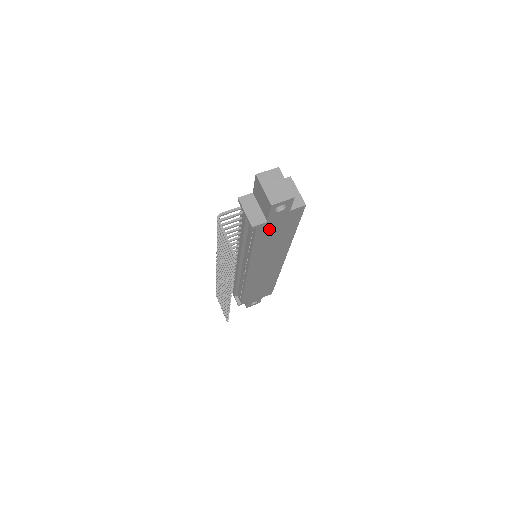
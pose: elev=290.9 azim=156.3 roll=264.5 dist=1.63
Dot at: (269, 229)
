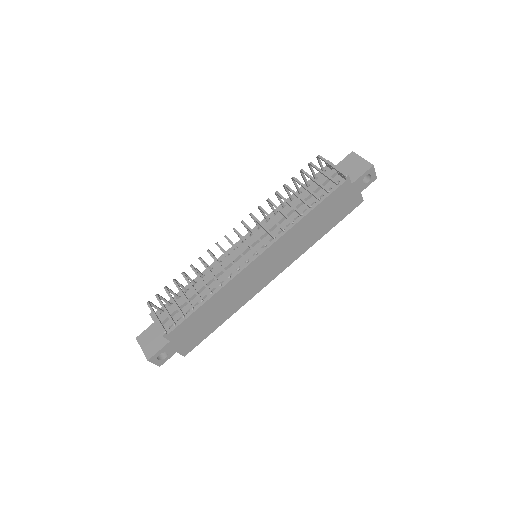
Dot at: (339, 198)
